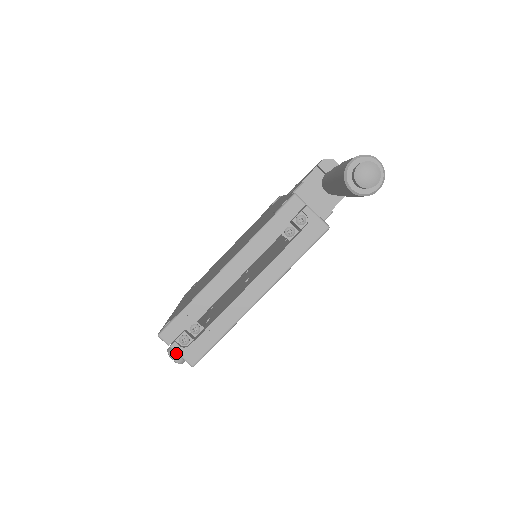
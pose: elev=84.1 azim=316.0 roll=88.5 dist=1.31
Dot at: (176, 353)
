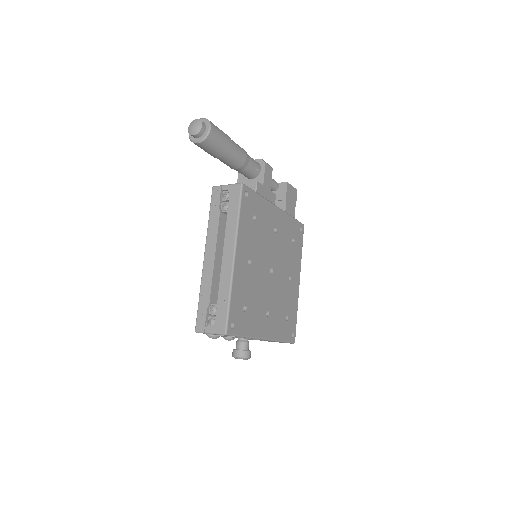
Dot at: (235, 351)
